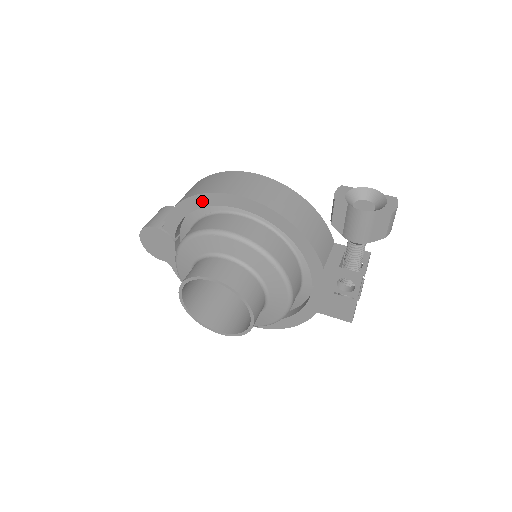
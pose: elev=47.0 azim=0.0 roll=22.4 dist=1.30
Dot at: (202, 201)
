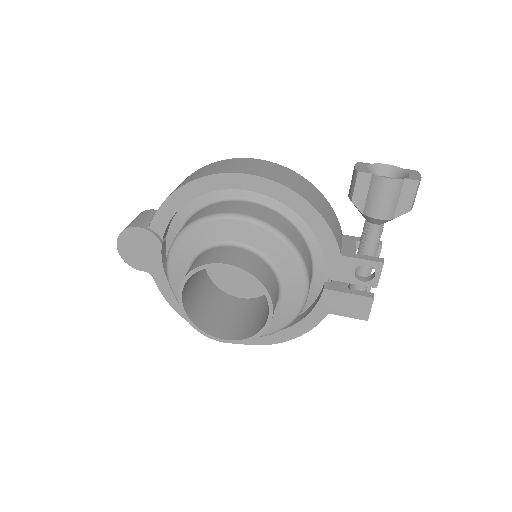
Dot at: (204, 186)
